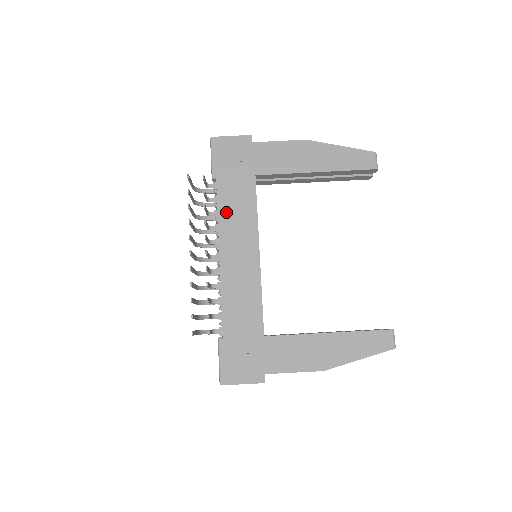
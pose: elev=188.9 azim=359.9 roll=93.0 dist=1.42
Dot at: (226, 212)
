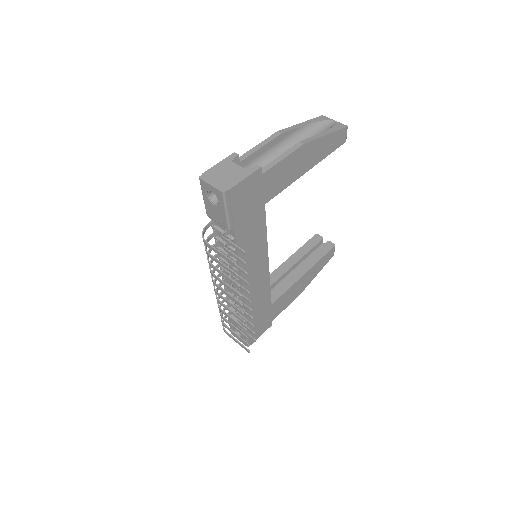
Dot at: occluded
